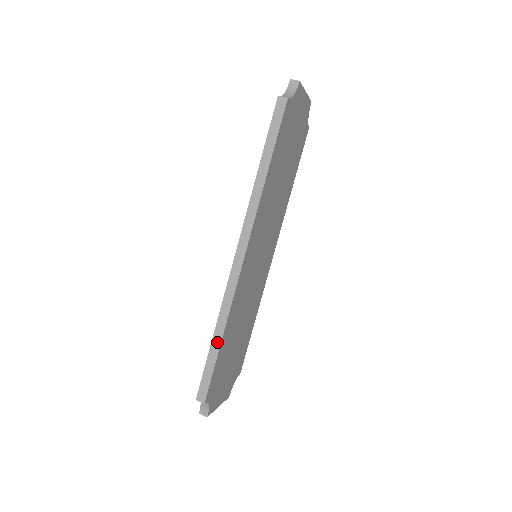
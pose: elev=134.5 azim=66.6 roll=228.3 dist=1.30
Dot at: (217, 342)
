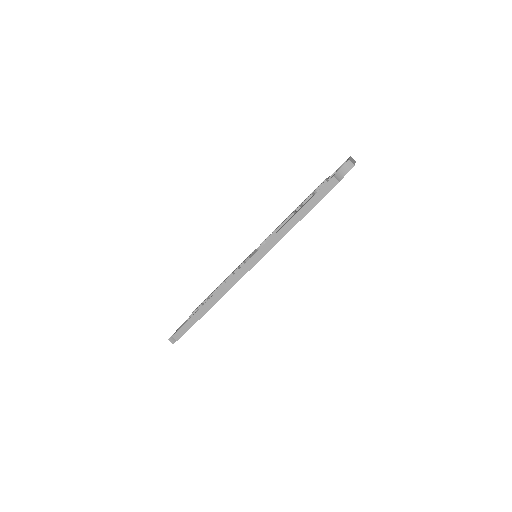
Dot at: (204, 311)
